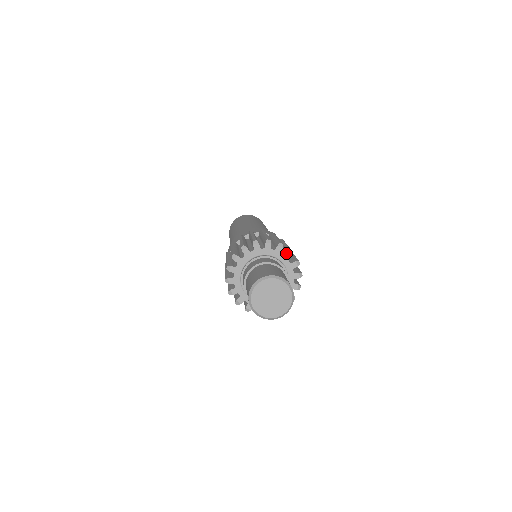
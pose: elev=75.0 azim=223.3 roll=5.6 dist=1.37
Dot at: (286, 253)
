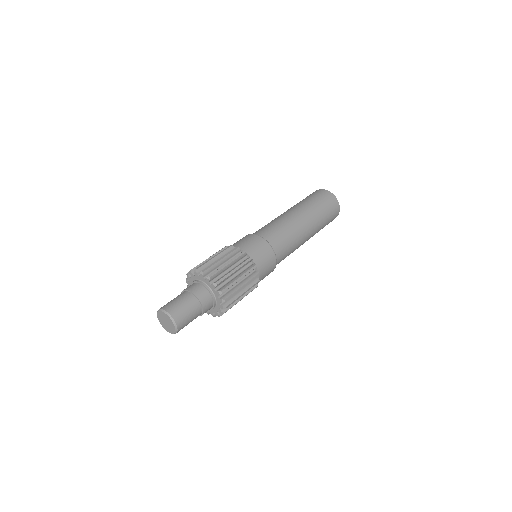
Dot at: (217, 291)
